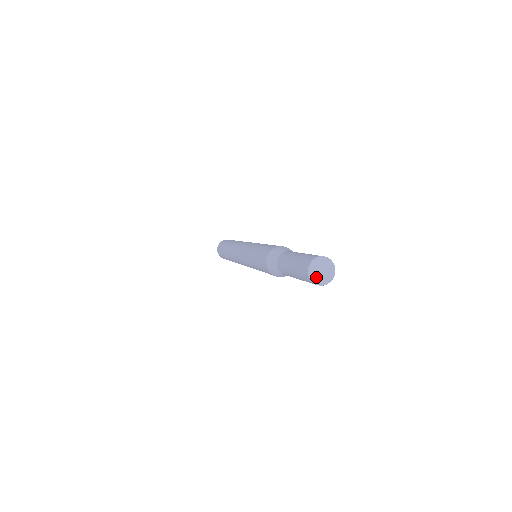
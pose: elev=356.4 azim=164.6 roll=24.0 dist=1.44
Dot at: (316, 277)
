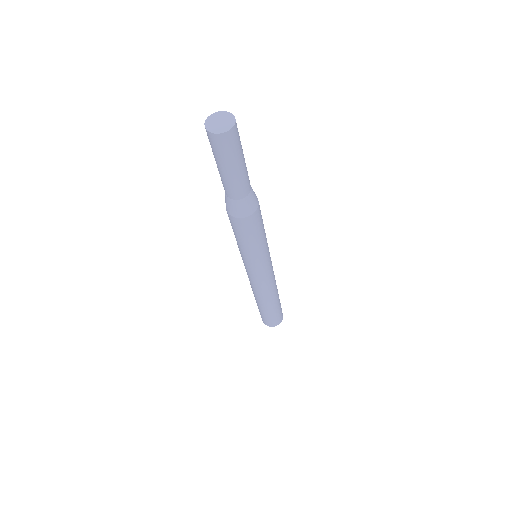
Dot at: (215, 128)
